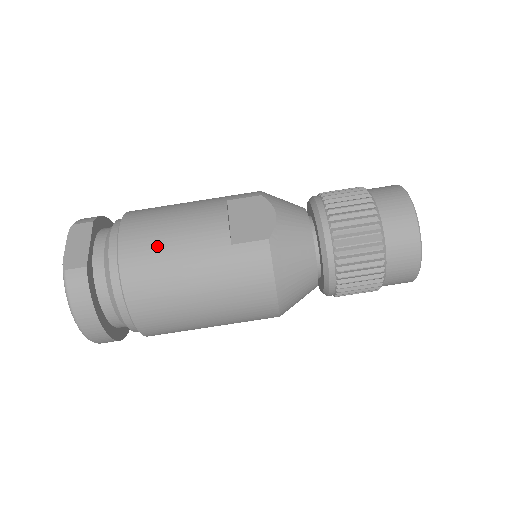
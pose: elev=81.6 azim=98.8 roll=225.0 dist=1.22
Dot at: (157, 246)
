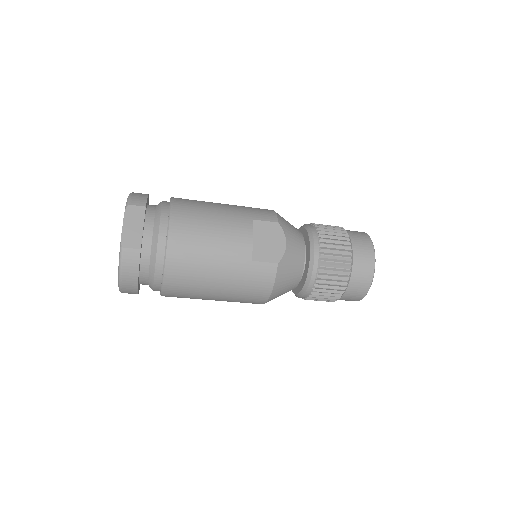
Dot at: (198, 247)
